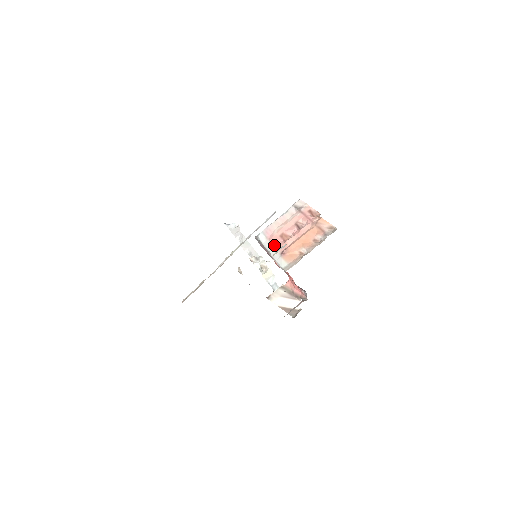
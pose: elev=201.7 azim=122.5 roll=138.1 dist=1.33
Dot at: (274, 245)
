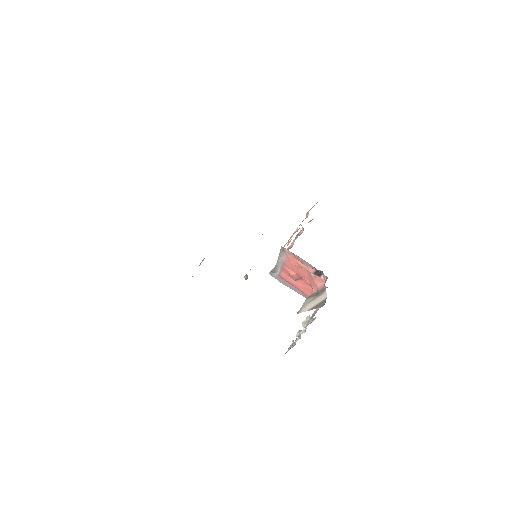
Dot at: occluded
